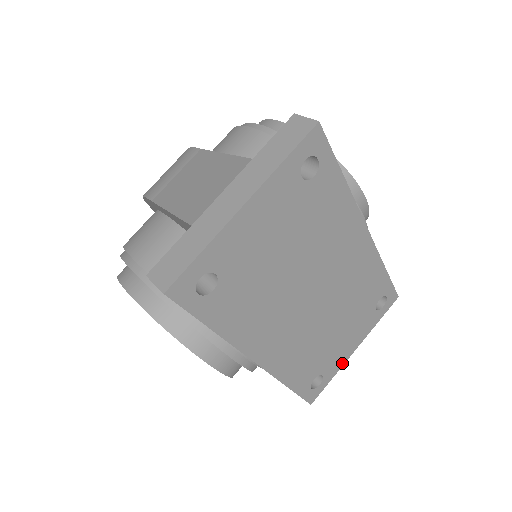
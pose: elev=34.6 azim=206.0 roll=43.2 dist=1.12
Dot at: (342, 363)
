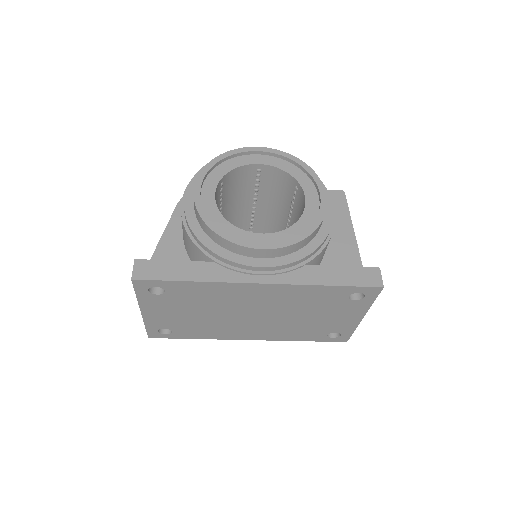
Dot at: (355, 325)
